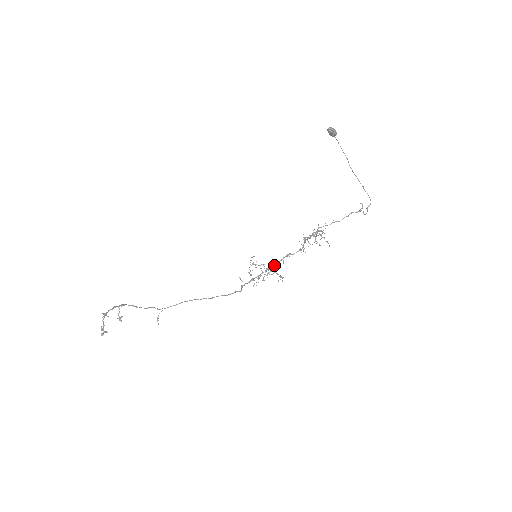
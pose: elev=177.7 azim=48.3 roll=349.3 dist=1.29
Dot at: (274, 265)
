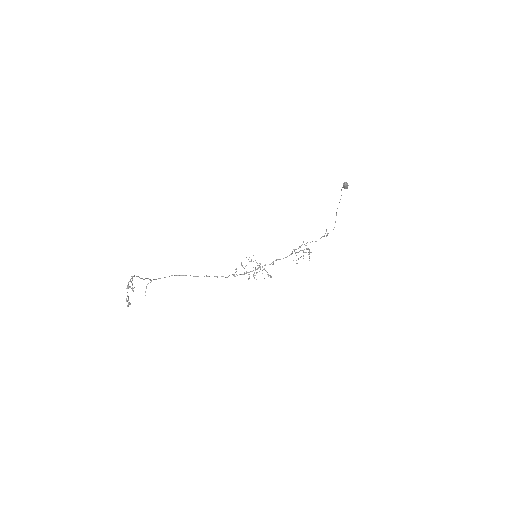
Dot at: occluded
